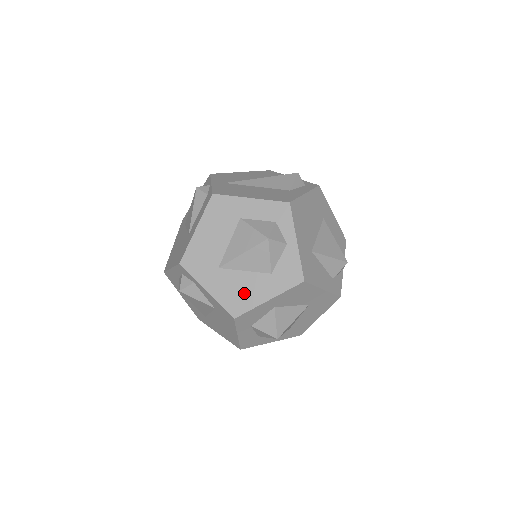
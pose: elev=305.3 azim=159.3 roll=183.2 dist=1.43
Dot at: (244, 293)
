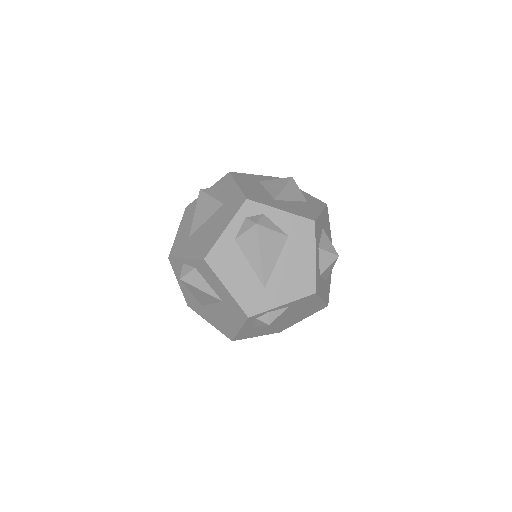
Dot at: (304, 210)
